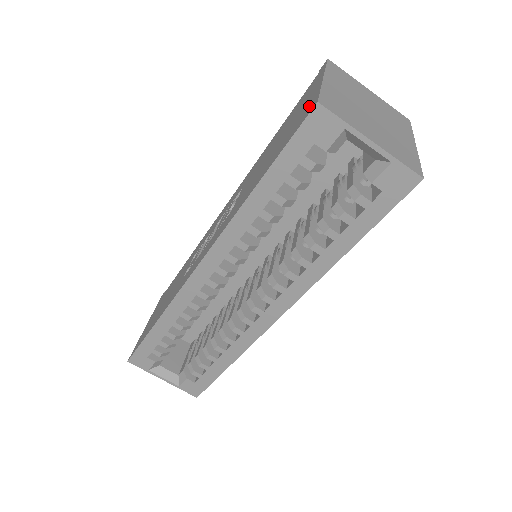
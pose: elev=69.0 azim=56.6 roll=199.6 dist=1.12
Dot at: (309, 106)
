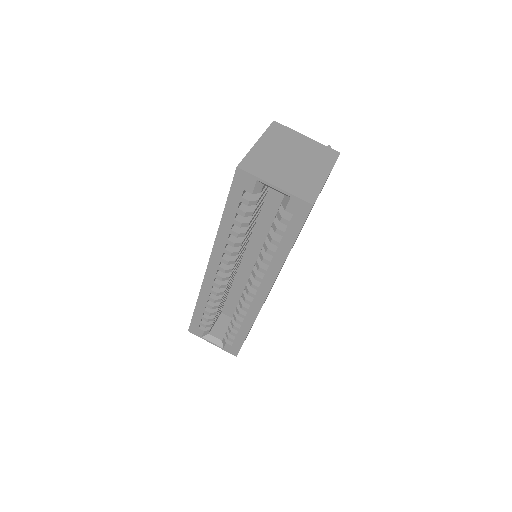
Dot at: occluded
